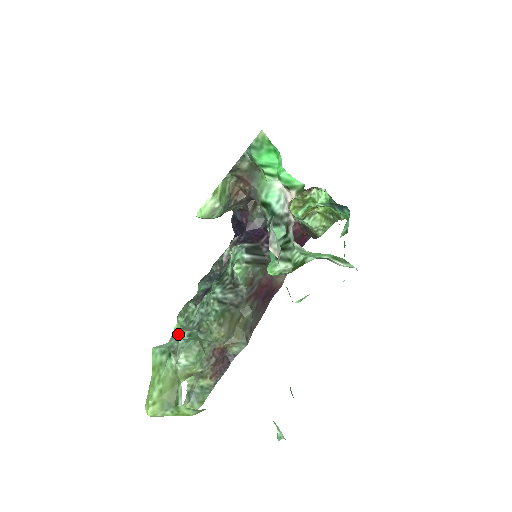
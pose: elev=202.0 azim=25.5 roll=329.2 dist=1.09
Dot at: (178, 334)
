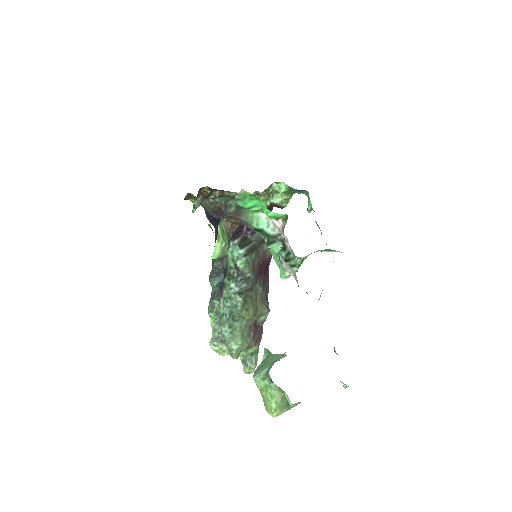
Dot at: (221, 330)
